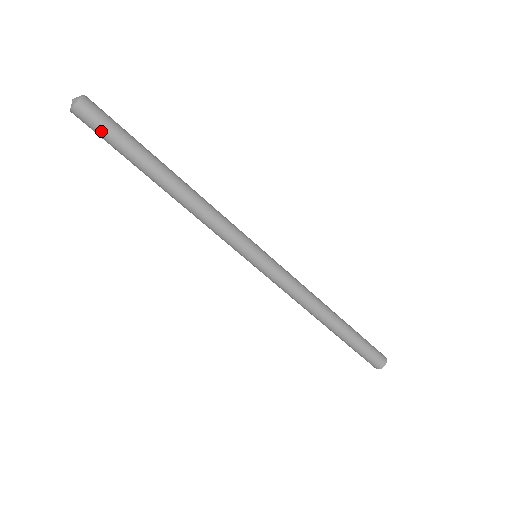
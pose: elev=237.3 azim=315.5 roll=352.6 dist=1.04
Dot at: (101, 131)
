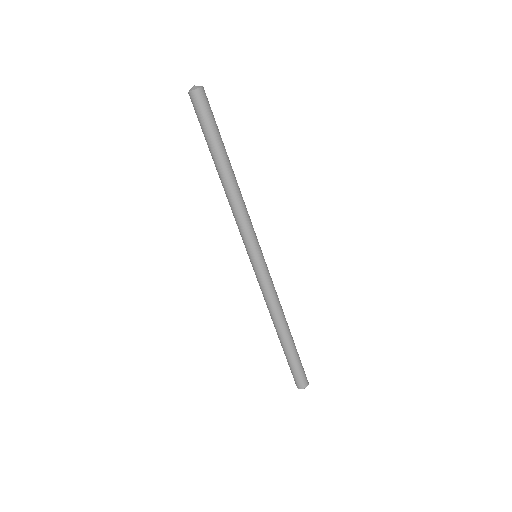
Dot at: (208, 113)
